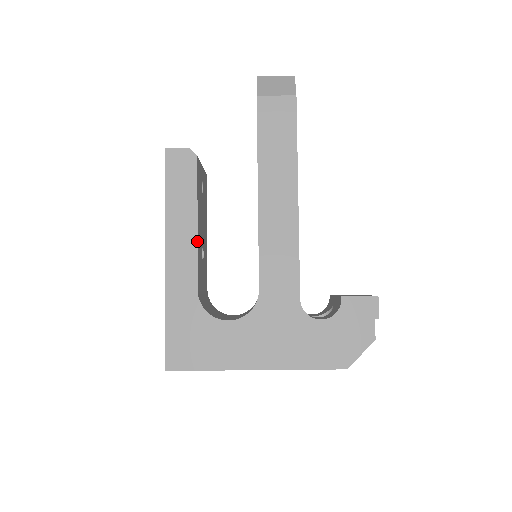
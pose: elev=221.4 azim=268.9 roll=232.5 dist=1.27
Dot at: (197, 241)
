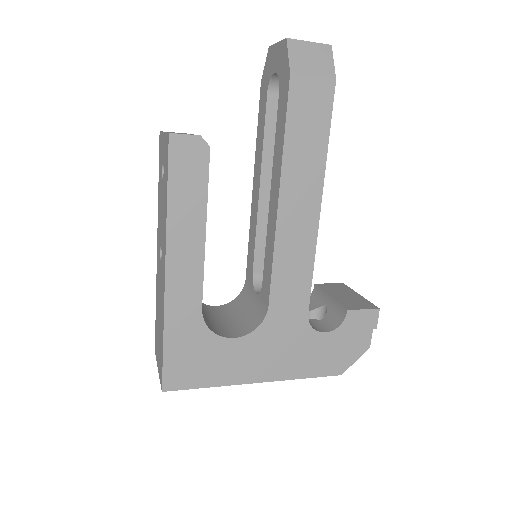
Dot at: (204, 254)
